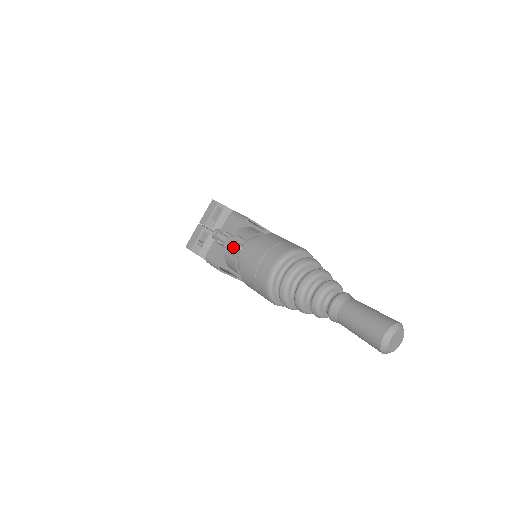
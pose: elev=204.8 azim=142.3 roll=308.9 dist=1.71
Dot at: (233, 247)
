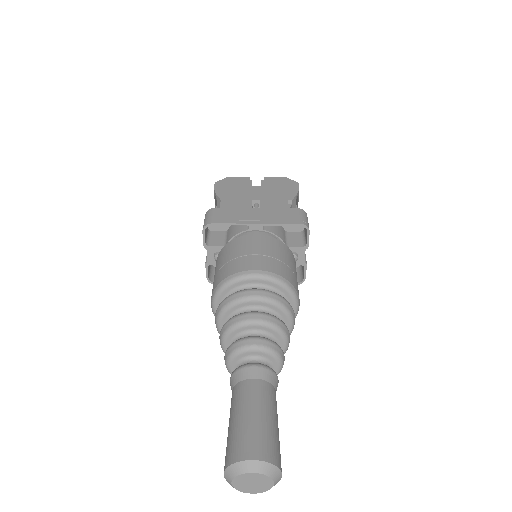
Dot at: (213, 258)
